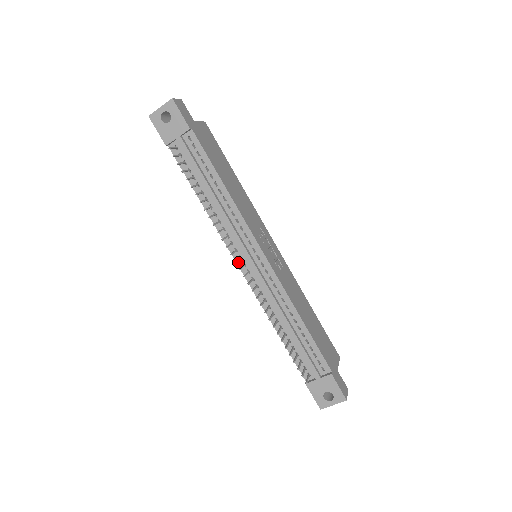
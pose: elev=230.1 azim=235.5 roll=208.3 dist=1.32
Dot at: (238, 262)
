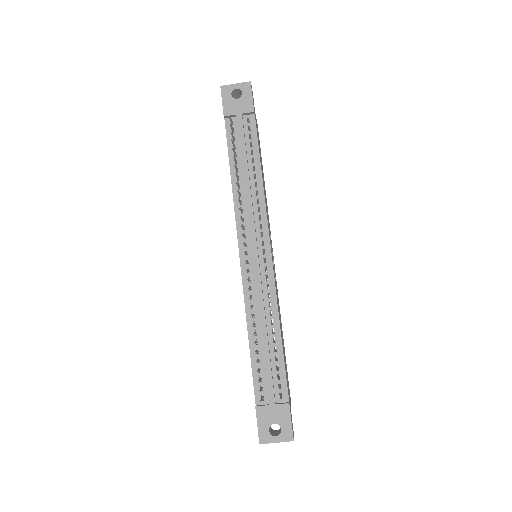
Dot at: (241, 249)
